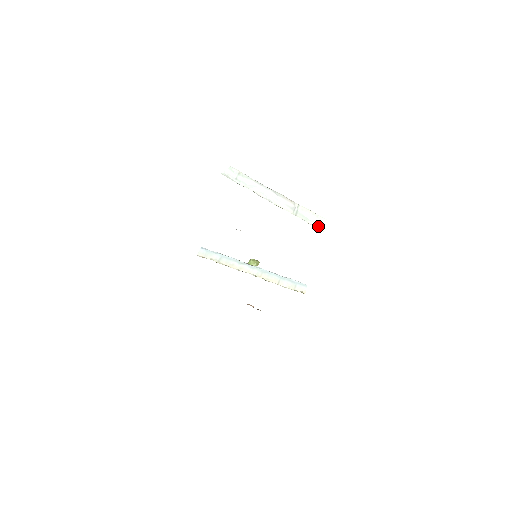
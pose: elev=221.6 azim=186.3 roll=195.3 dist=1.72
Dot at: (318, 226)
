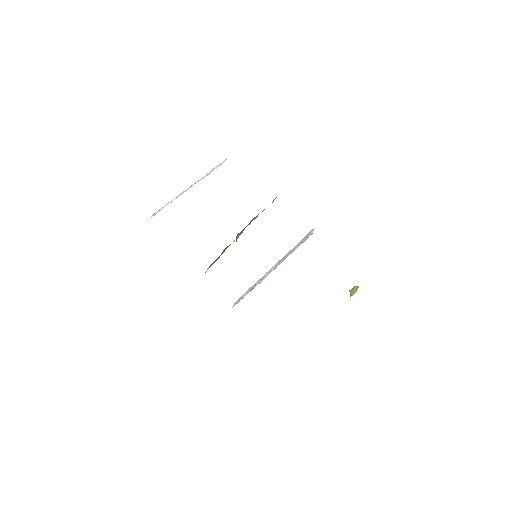
Dot at: occluded
